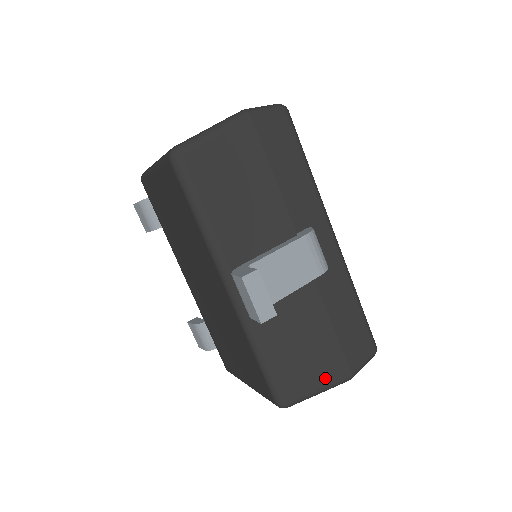
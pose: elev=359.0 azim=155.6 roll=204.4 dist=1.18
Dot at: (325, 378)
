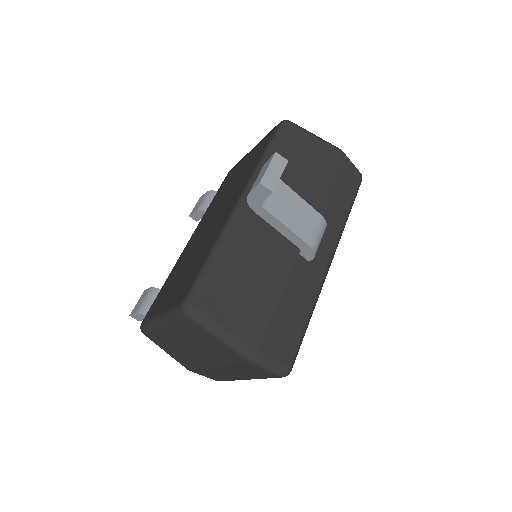
Dot at: (237, 327)
